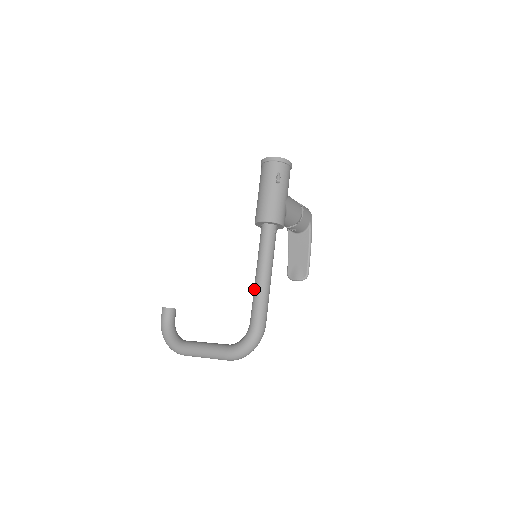
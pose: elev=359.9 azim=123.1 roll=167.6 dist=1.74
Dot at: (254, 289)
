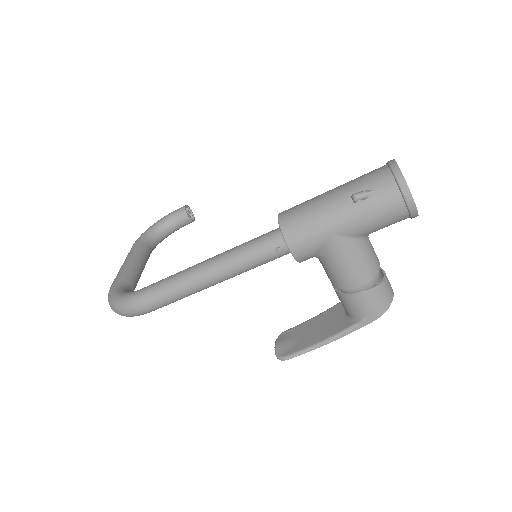
Dot at: occluded
